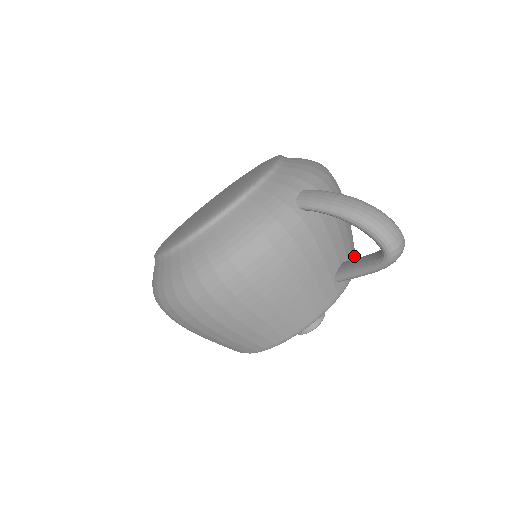
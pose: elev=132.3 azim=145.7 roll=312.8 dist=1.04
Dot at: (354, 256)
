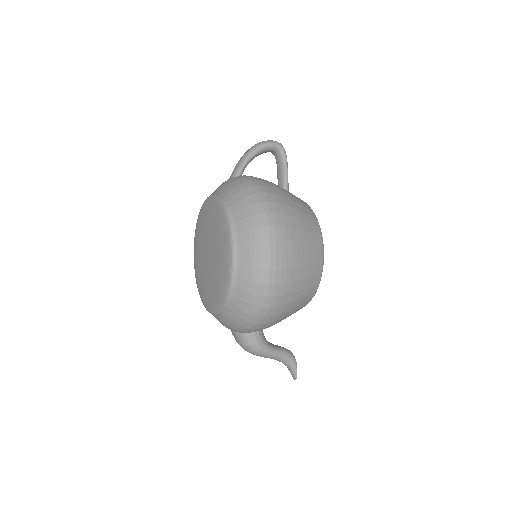
Dot at: occluded
